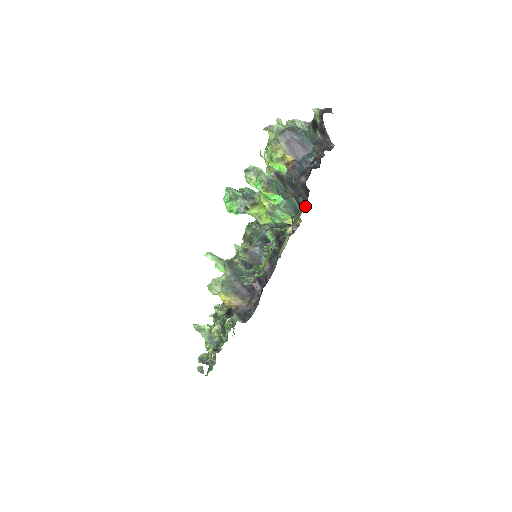
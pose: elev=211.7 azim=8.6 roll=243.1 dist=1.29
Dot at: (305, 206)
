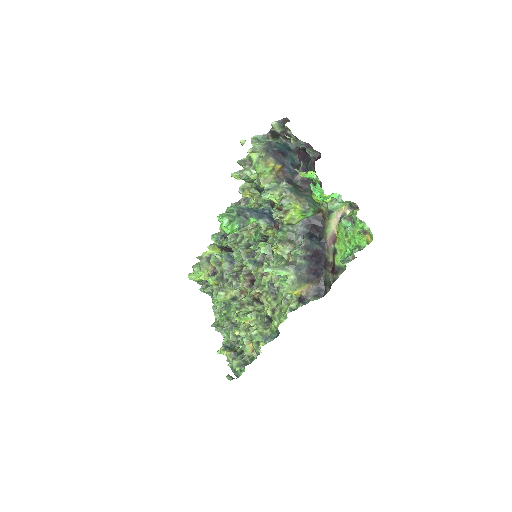
Dot at: occluded
